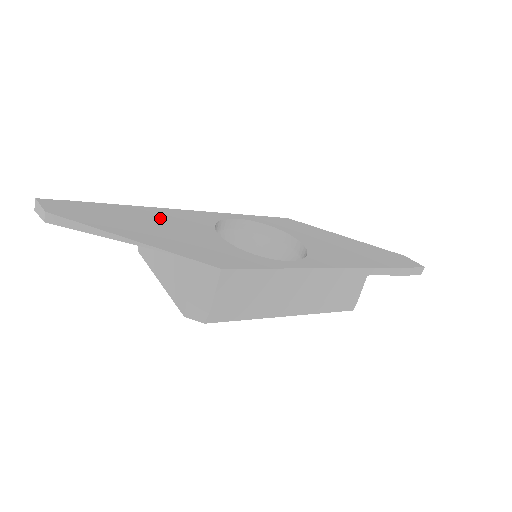
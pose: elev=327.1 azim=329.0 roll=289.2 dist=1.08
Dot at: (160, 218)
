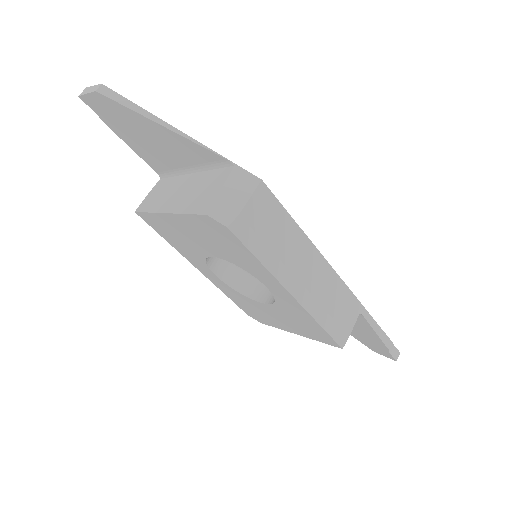
Dot at: occluded
